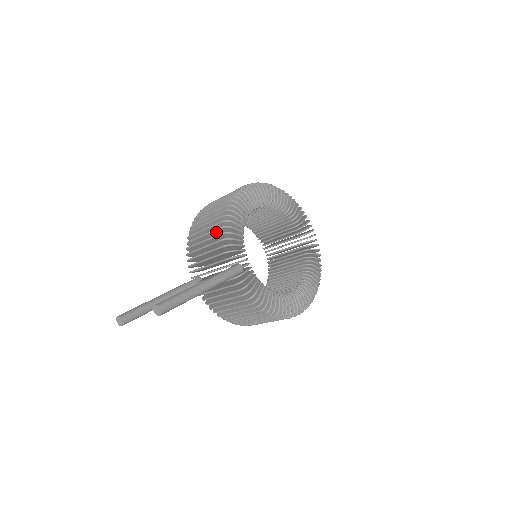
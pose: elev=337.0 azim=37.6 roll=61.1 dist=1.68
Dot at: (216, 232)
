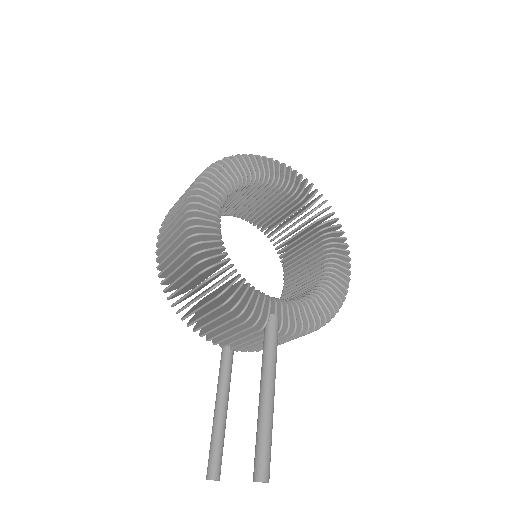
Dot at: occluded
